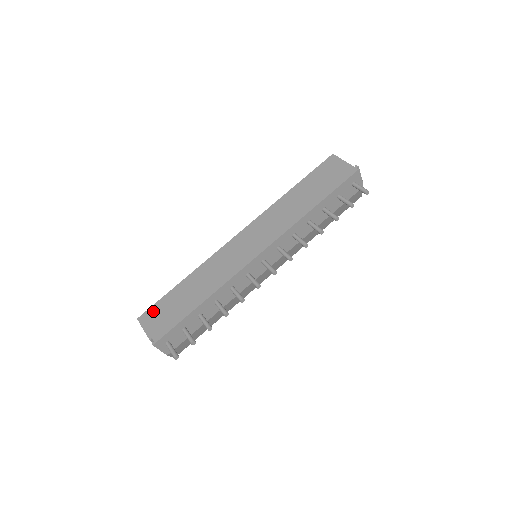
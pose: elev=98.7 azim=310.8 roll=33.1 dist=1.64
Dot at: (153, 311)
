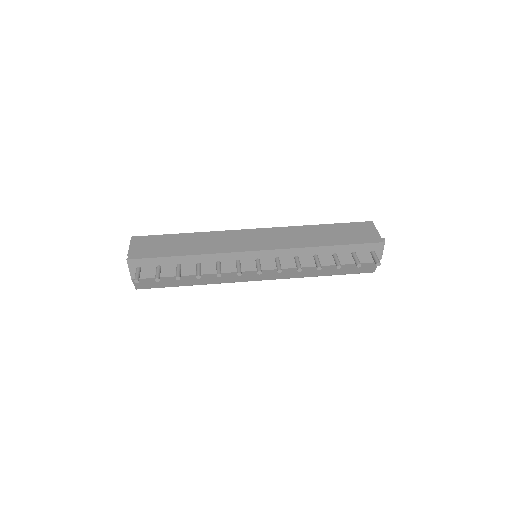
Dot at: (147, 239)
